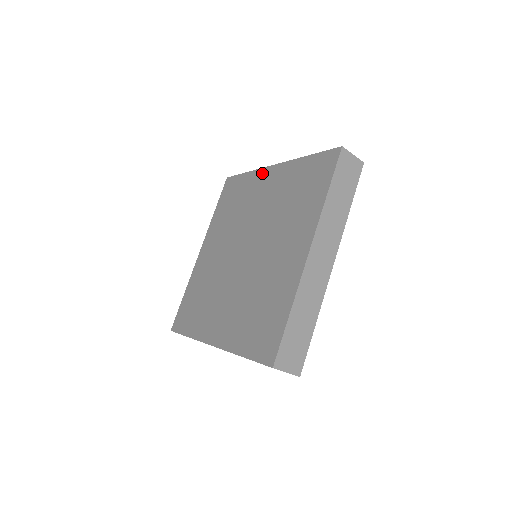
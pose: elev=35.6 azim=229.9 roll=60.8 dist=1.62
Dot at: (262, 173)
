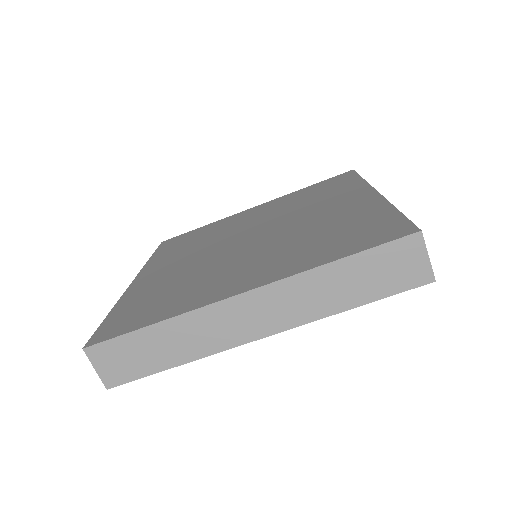
Dot at: (236, 215)
